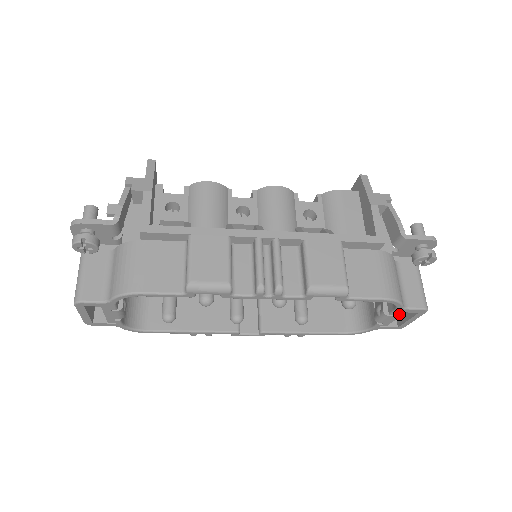
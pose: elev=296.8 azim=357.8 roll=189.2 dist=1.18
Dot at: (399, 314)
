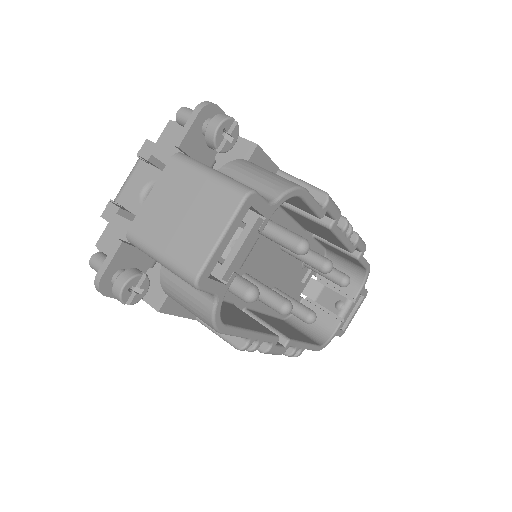
Dot at: (357, 299)
